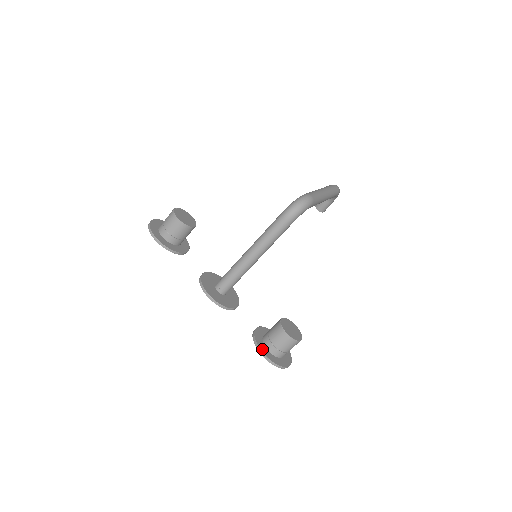
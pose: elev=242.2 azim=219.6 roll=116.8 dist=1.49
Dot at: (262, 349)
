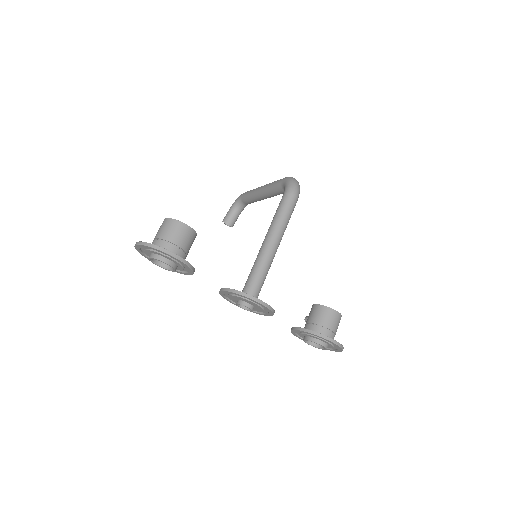
Dot at: (326, 337)
